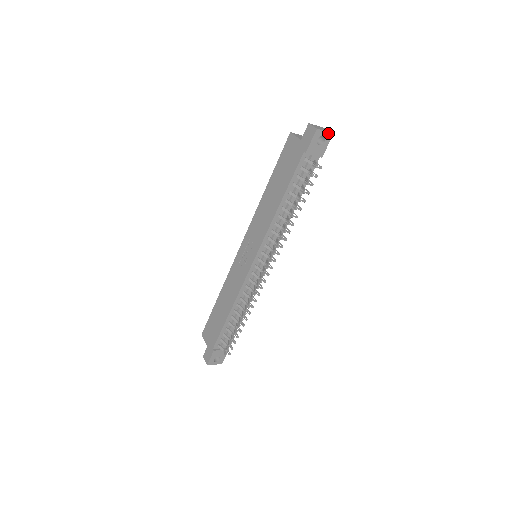
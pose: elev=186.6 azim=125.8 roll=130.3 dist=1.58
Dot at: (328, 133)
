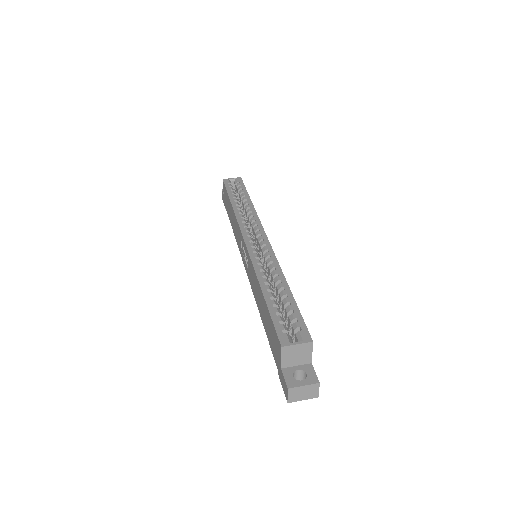
Dot at: (309, 398)
